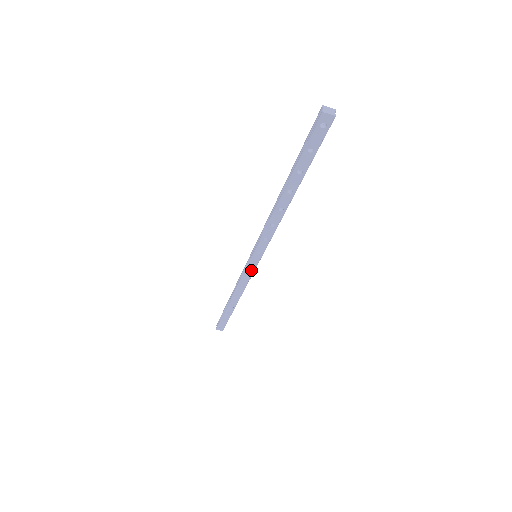
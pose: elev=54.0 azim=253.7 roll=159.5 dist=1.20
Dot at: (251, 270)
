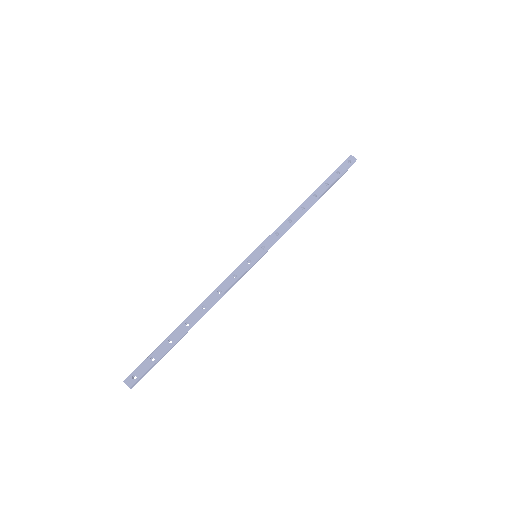
Dot at: (243, 269)
